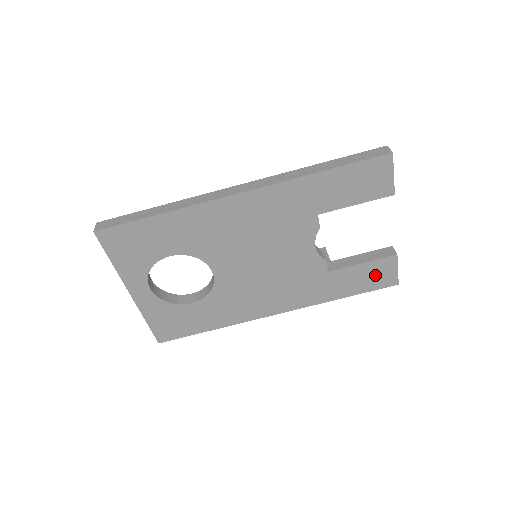
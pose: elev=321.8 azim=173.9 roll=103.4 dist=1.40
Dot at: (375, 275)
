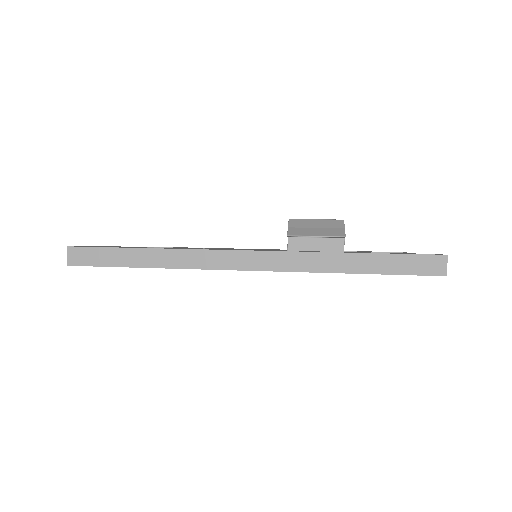
Dot at: occluded
